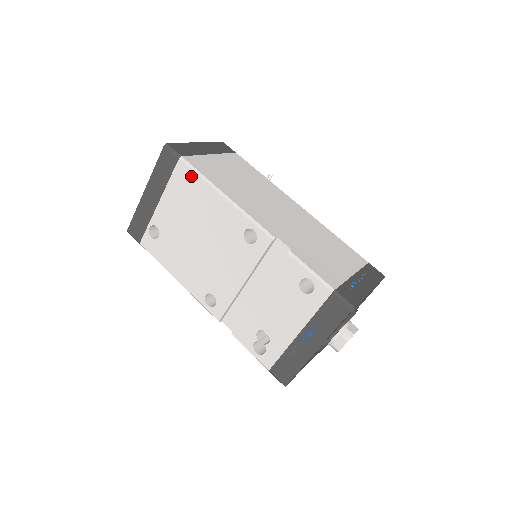
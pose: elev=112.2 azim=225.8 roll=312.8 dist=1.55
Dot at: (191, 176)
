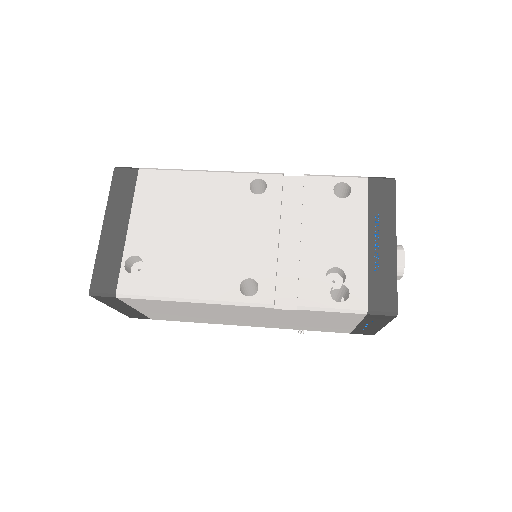
Dot at: (161, 176)
